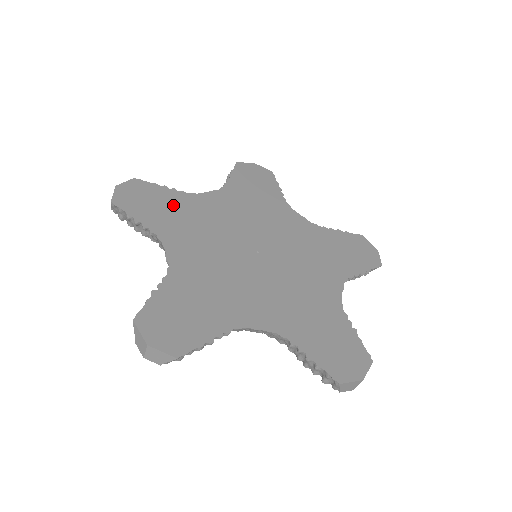
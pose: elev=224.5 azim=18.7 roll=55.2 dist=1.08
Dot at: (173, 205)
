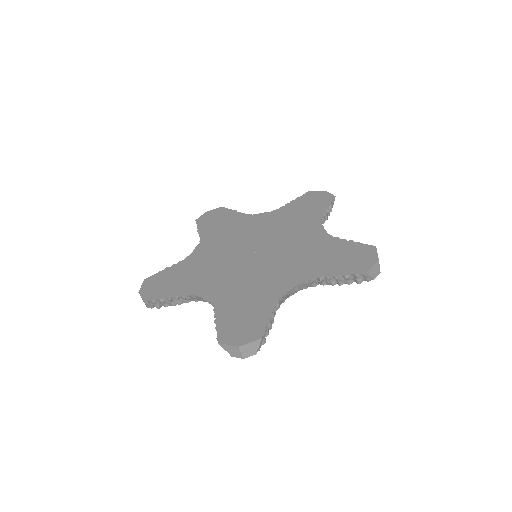
Dot at: (181, 273)
